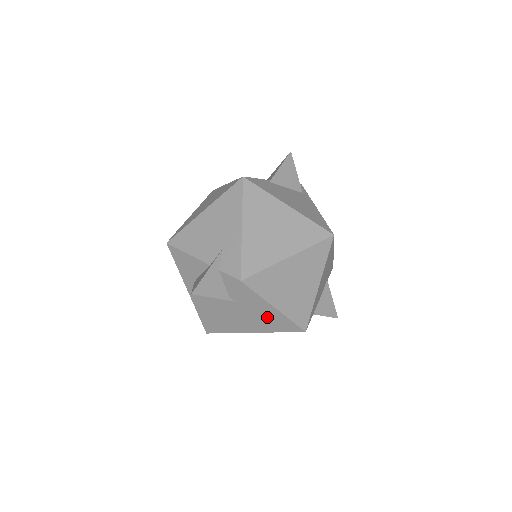
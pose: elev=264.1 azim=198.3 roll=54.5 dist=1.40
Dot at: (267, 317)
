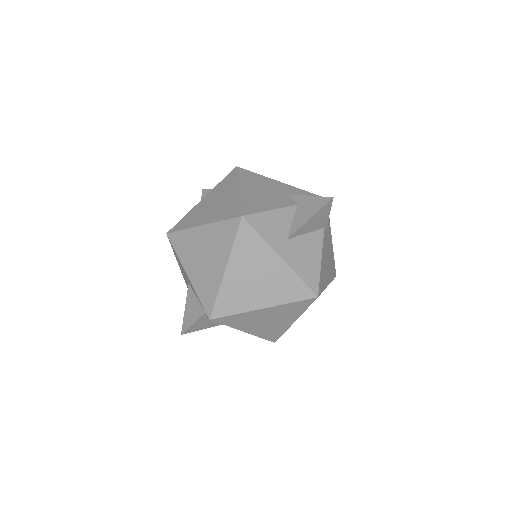
Dot at: (330, 255)
